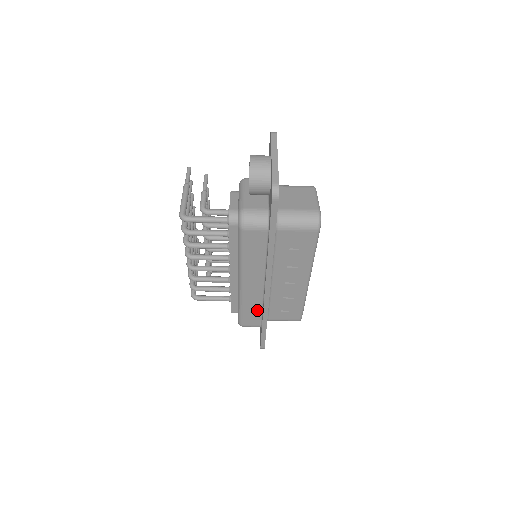
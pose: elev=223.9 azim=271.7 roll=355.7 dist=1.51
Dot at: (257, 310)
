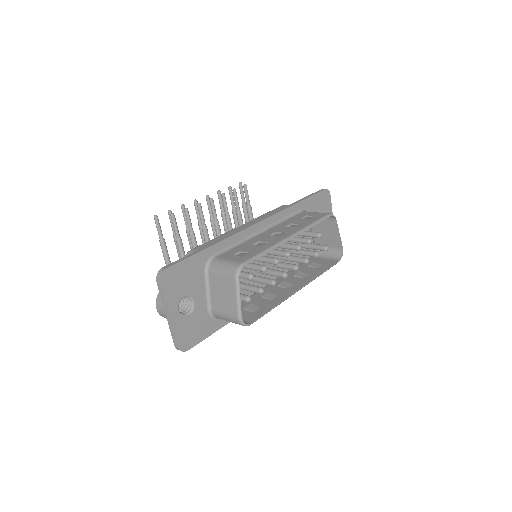
Dot at: occluded
